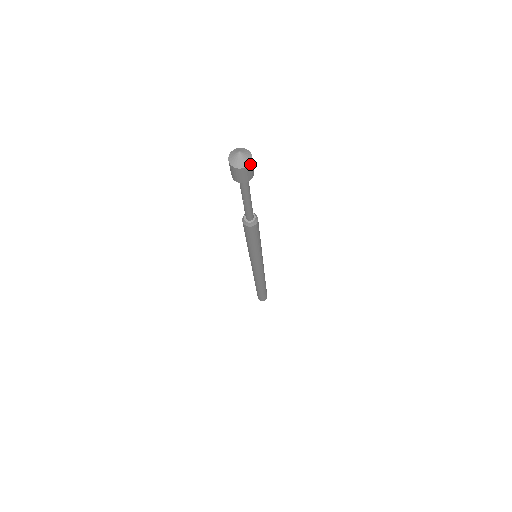
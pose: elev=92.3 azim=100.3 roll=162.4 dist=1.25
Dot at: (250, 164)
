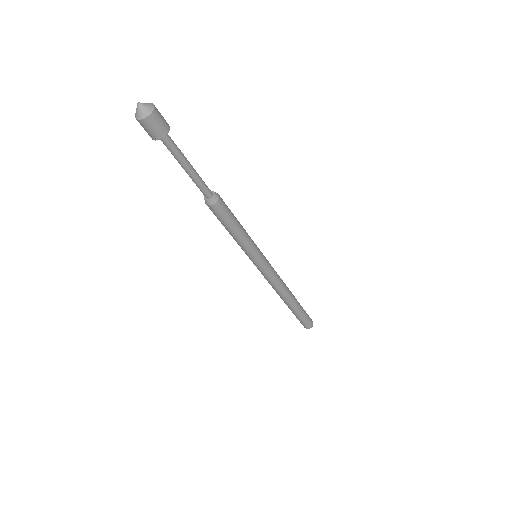
Dot at: (154, 111)
